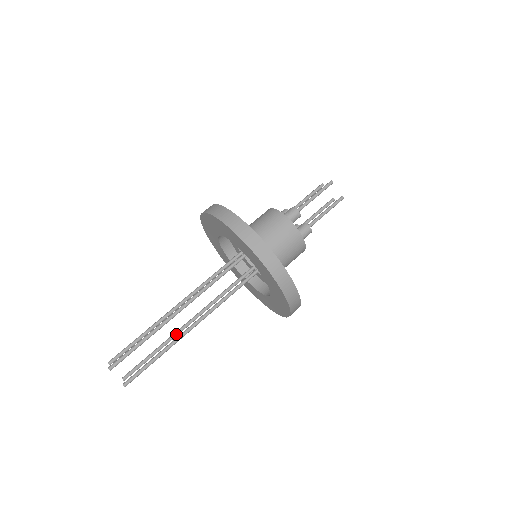
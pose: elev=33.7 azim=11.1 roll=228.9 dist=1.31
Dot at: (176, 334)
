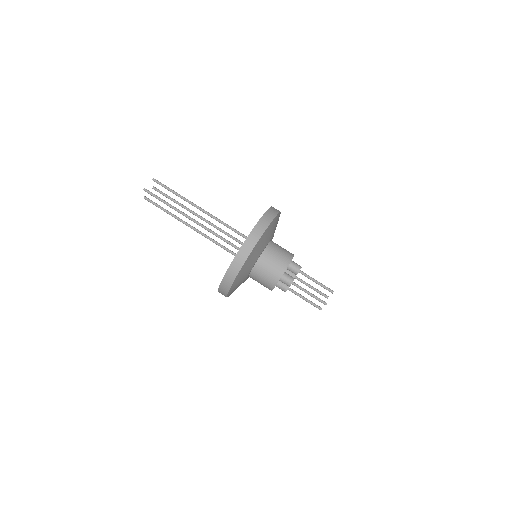
Dot at: (183, 221)
